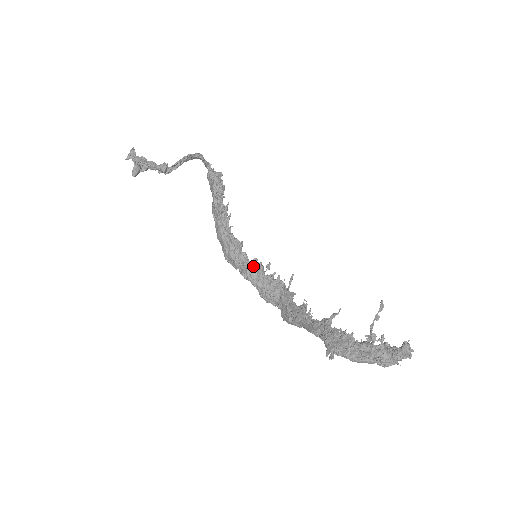
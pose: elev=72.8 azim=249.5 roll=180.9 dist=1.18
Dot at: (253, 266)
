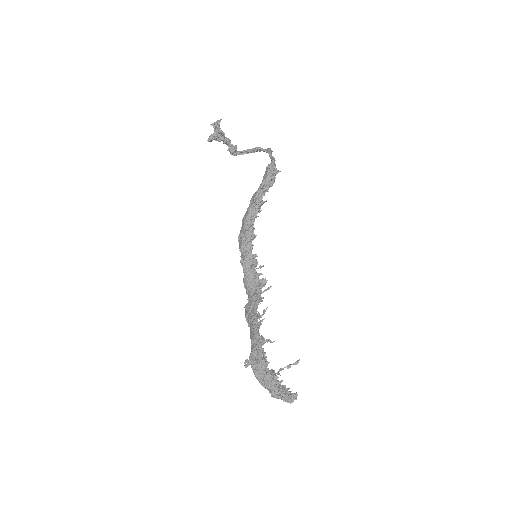
Dot at: (251, 259)
